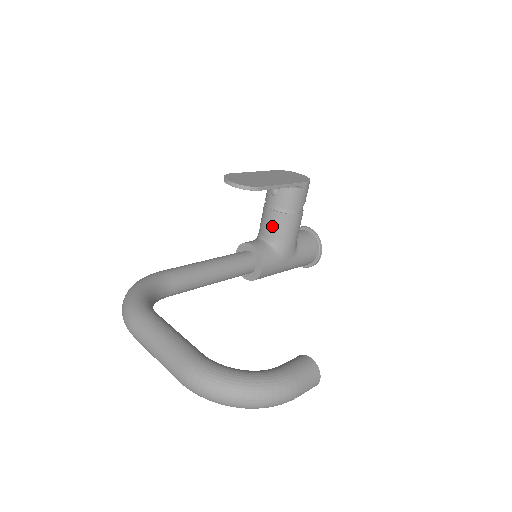
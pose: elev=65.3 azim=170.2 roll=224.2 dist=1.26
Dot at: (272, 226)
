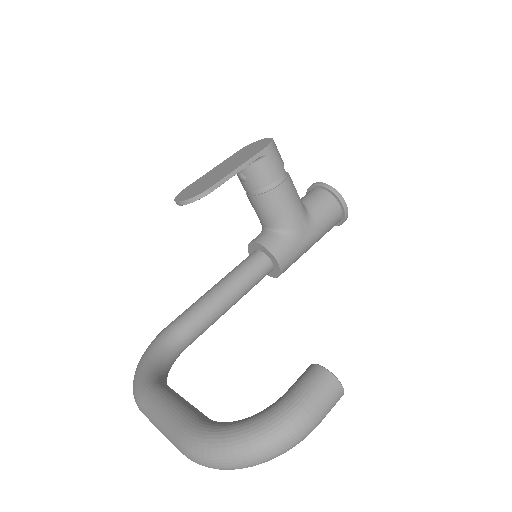
Dot at: (264, 212)
